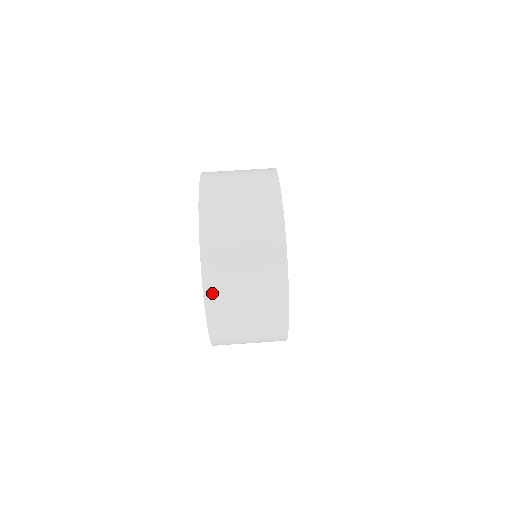
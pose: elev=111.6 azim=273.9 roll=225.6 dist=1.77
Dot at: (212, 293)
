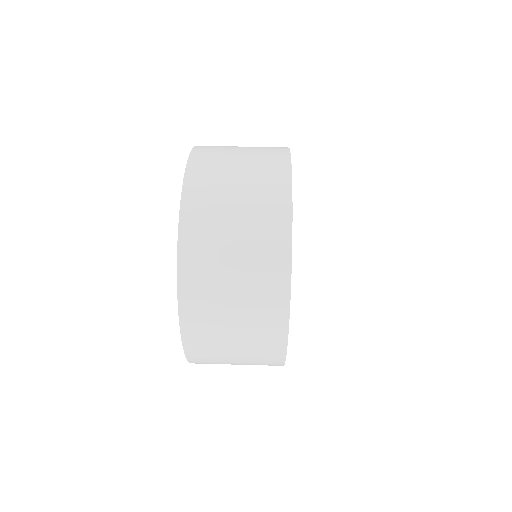
Dot at: (190, 321)
